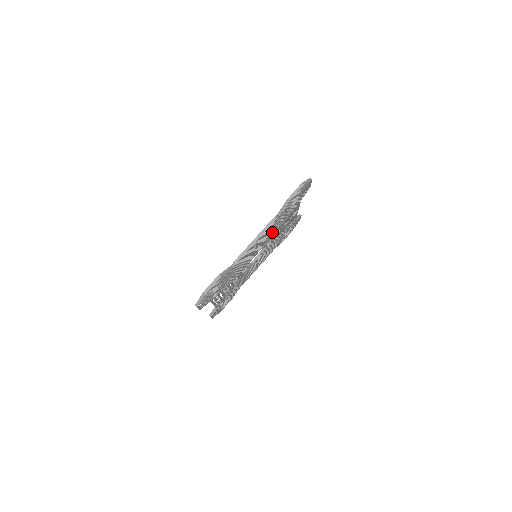
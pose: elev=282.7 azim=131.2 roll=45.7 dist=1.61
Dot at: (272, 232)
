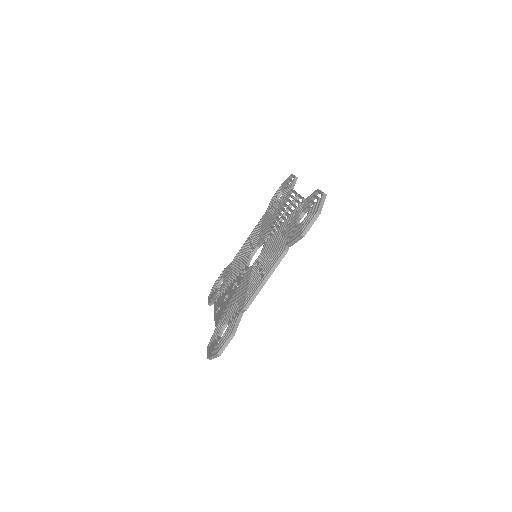
Dot at: occluded
